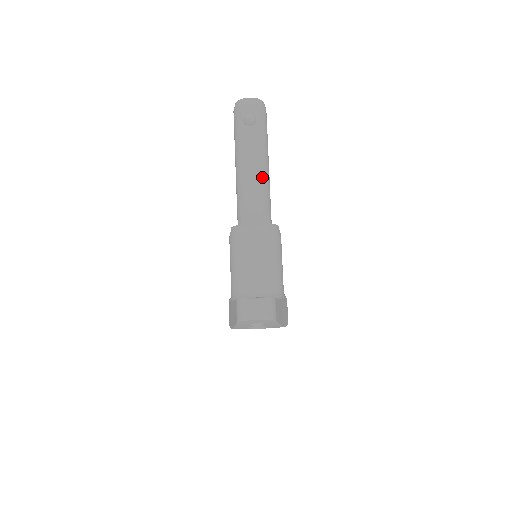
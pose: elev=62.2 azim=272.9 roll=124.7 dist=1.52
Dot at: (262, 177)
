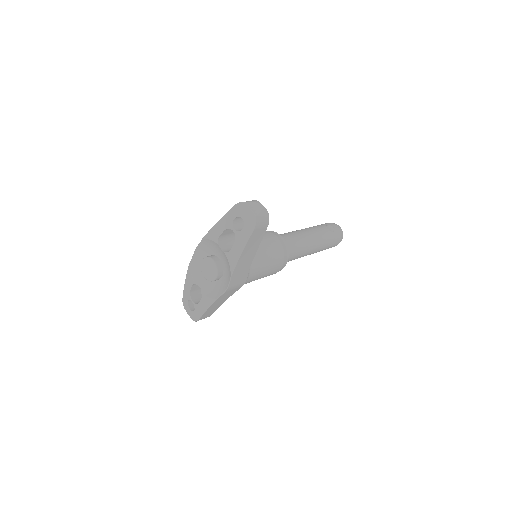
Dot at: (308, 242)
